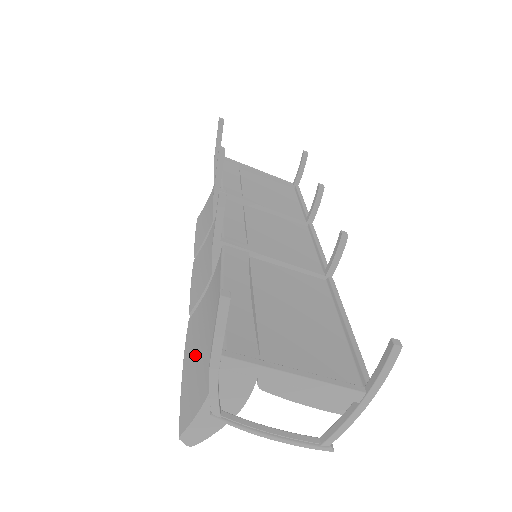
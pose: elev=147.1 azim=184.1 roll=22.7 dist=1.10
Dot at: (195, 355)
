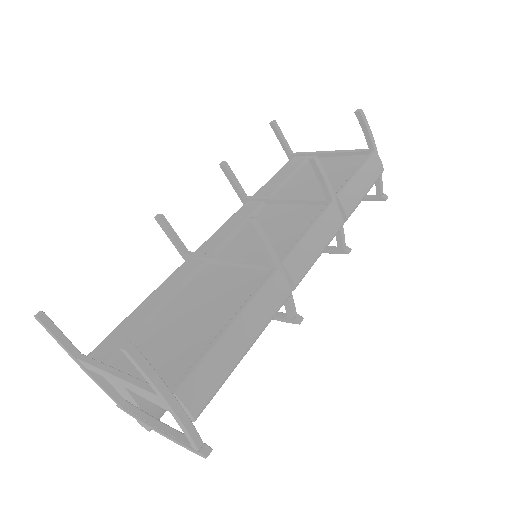
Dot at: occluded
